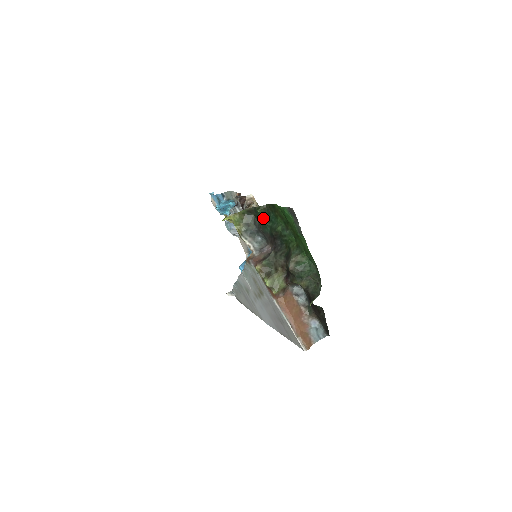
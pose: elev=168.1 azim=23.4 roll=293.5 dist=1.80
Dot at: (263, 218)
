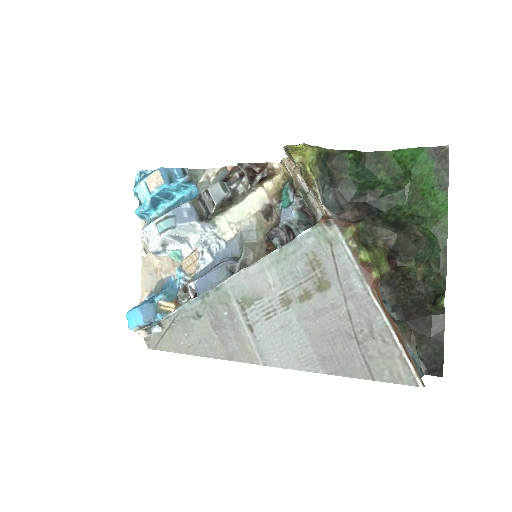
Dot at: (350, 170)
